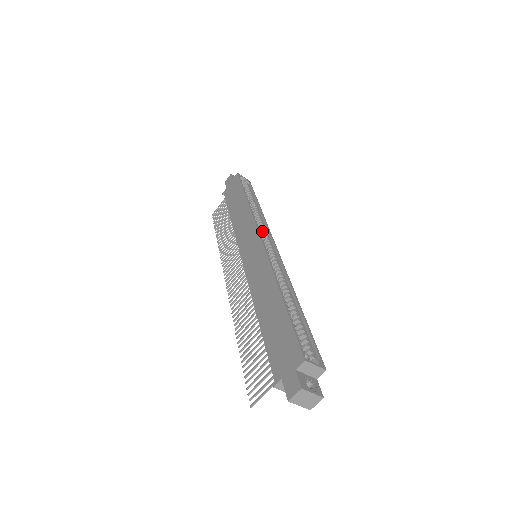
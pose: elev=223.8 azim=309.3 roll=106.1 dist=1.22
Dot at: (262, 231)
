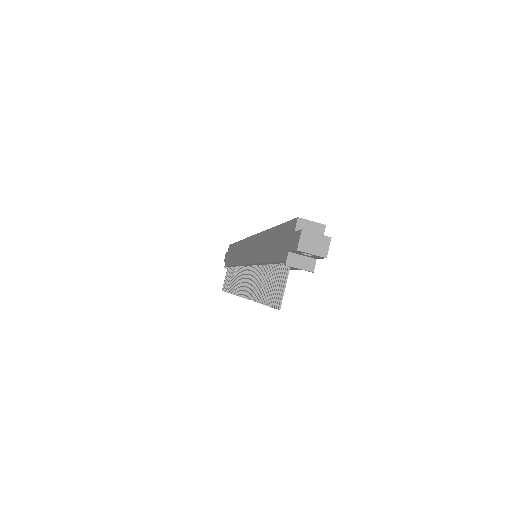
Dot at: occluded
